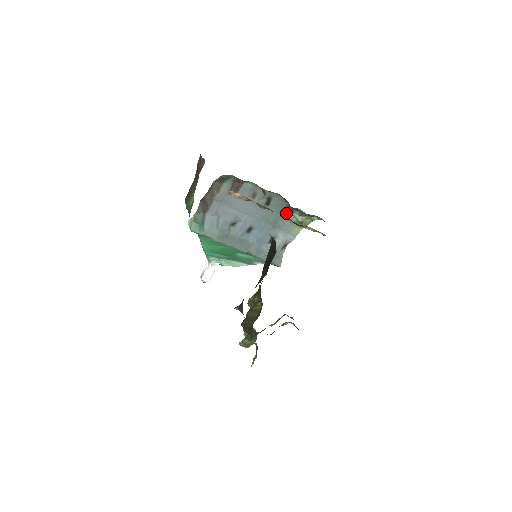
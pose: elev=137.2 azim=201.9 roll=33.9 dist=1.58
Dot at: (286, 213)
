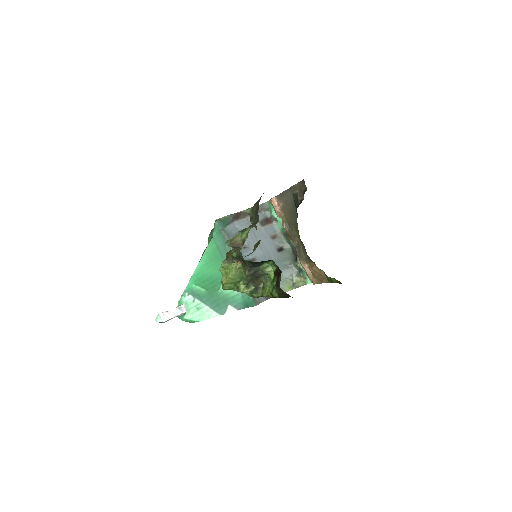
Dot at: (288, 267)
